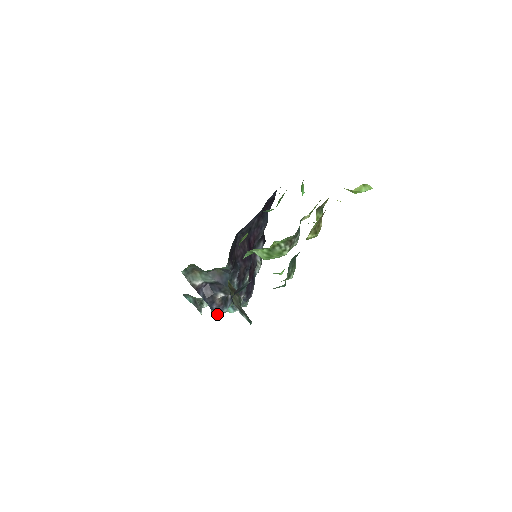
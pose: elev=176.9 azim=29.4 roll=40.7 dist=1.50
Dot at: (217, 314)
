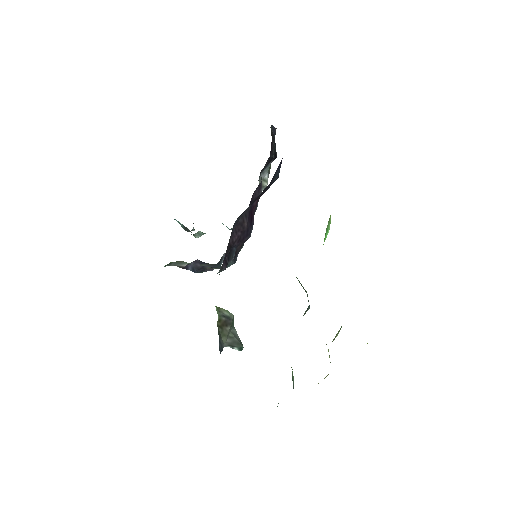
Dot at: occluded
